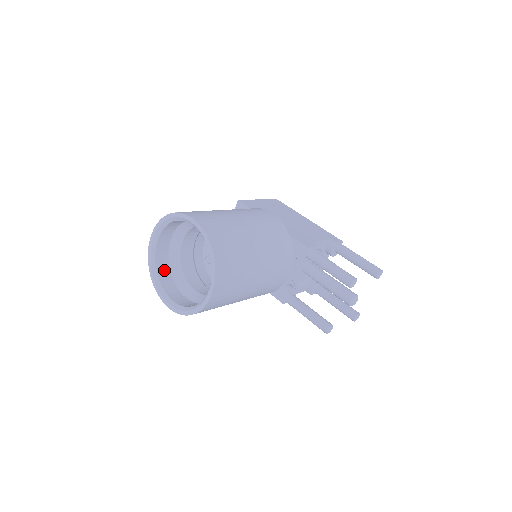
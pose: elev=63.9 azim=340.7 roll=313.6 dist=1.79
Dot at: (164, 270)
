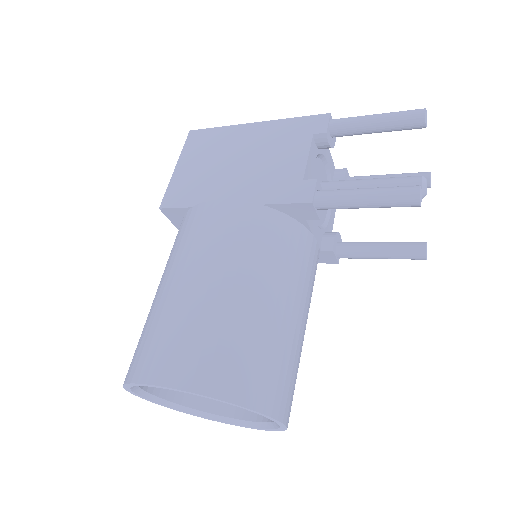
Dot at: occluded
